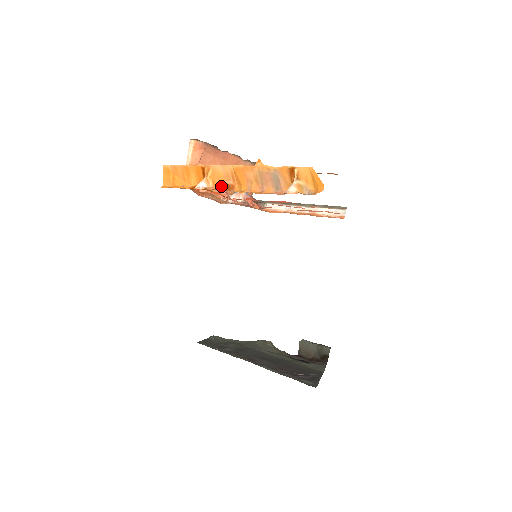
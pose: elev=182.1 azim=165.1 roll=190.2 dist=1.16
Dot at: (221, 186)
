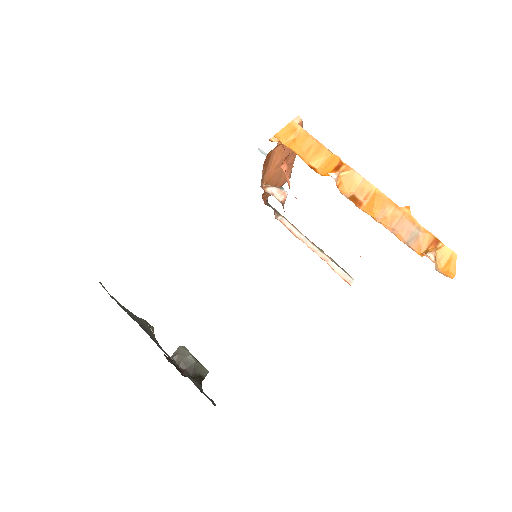
Dot at: (346, 192)
